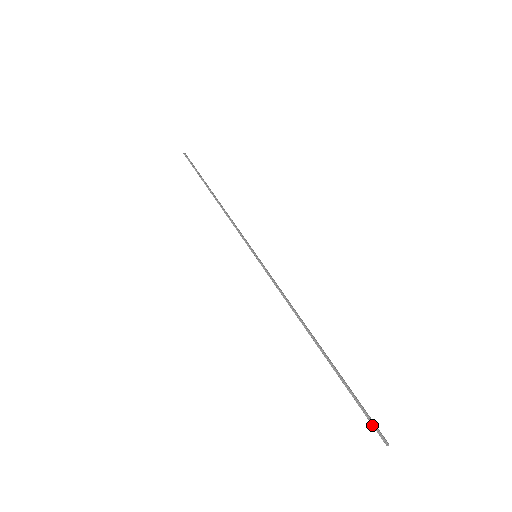
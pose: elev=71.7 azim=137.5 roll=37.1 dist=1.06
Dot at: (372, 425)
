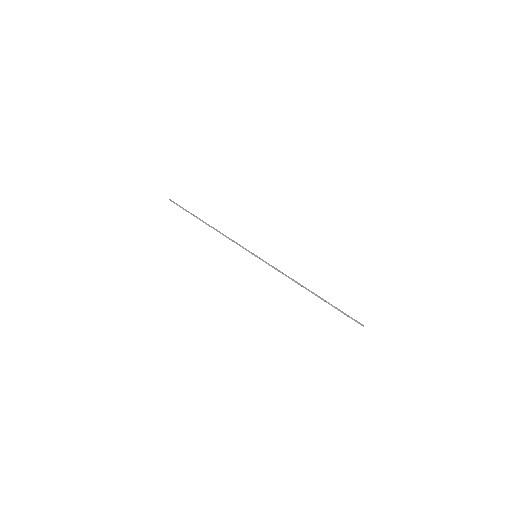
Dot at: occluded
